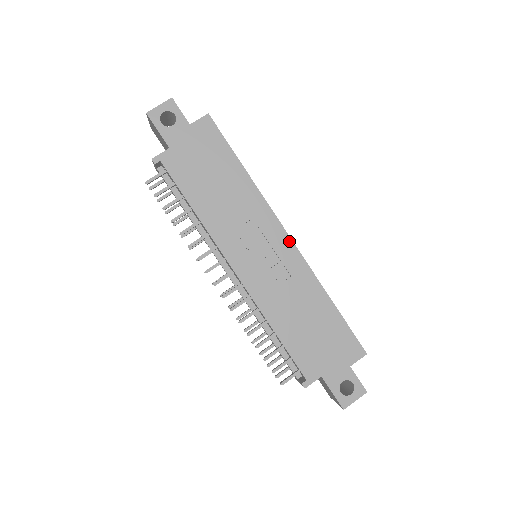
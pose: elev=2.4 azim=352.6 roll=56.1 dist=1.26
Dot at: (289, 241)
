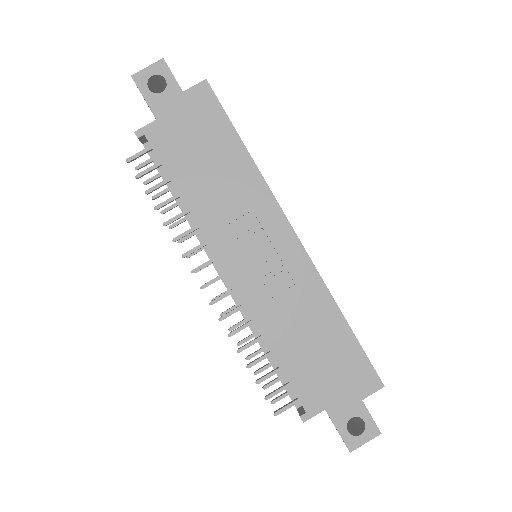
Dot at: (296, 241)
